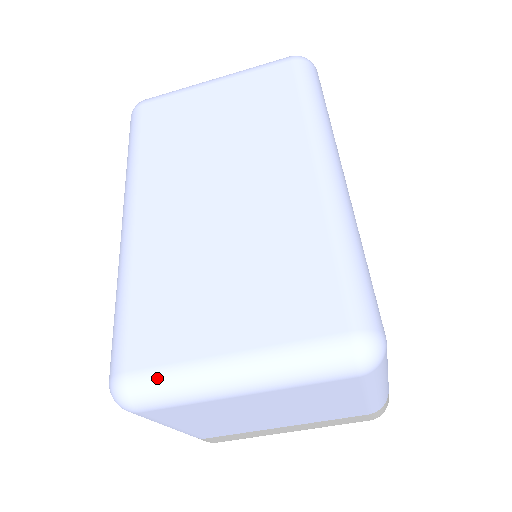
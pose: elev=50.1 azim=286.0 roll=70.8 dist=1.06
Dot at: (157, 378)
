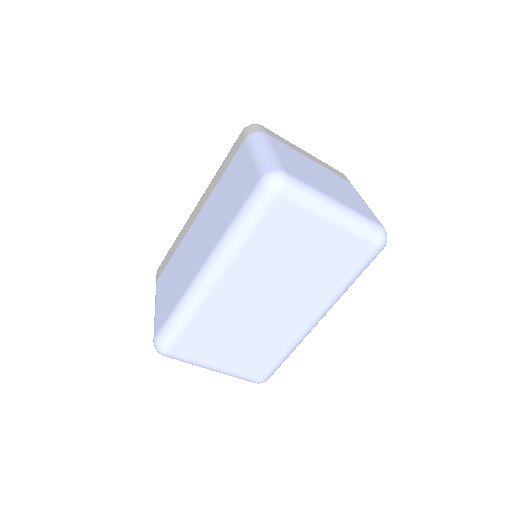
Dot at: (182, 360)
